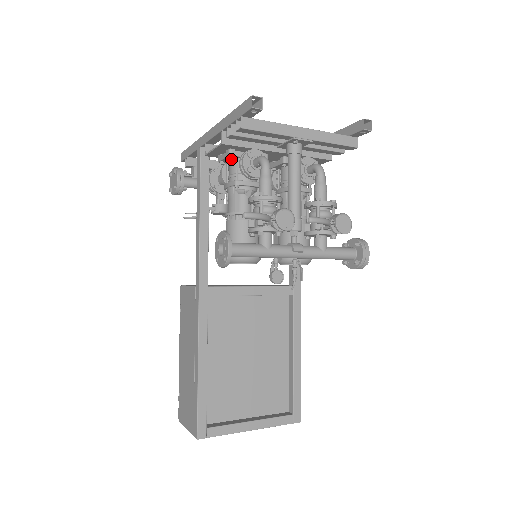
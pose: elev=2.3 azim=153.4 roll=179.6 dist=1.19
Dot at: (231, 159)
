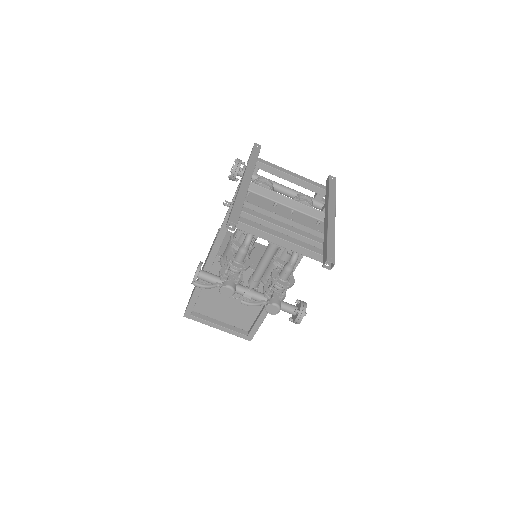
Dot at: occluded
